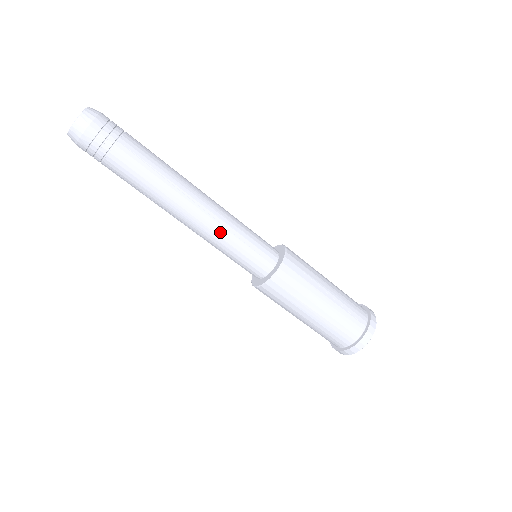
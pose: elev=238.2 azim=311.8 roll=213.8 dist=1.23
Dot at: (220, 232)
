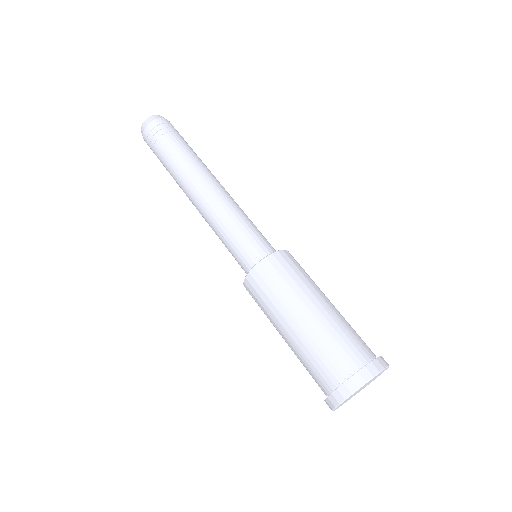
Dot at: (239, 207)
